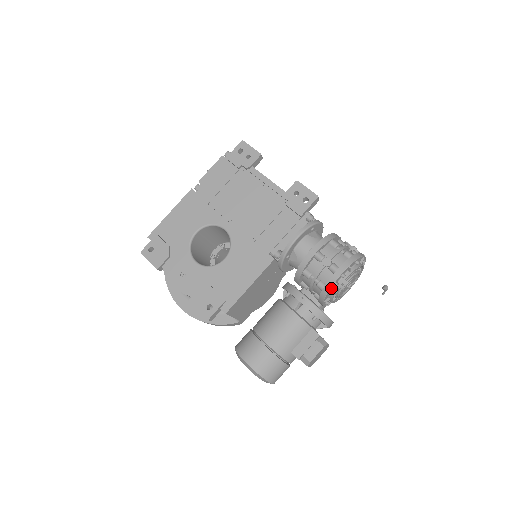
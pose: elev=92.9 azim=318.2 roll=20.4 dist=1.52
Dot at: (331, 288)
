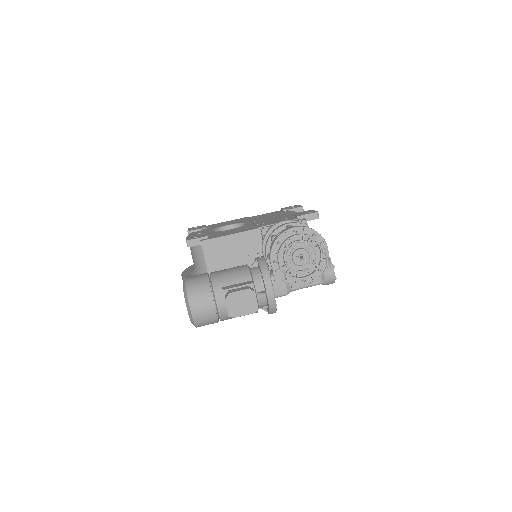
Dot at: (281, 237)
